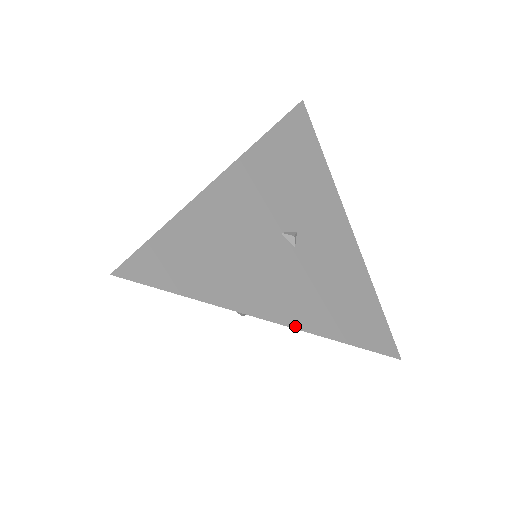
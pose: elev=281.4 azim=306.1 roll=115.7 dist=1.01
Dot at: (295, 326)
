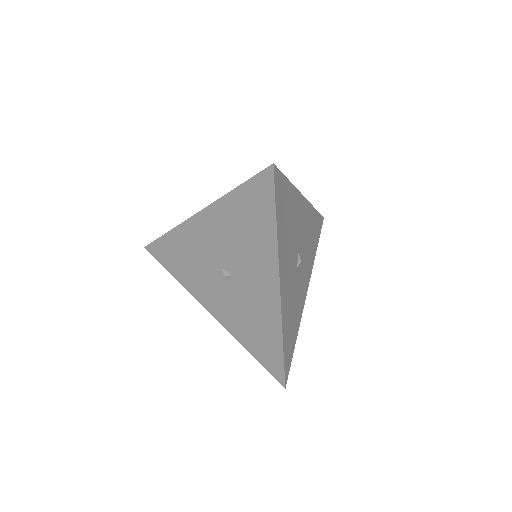
Dot at: (281, 300)
